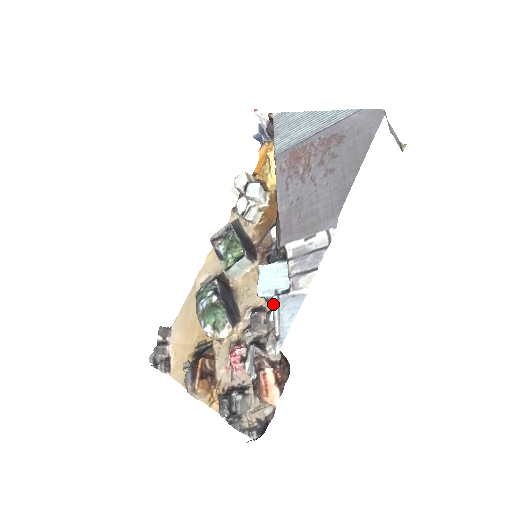
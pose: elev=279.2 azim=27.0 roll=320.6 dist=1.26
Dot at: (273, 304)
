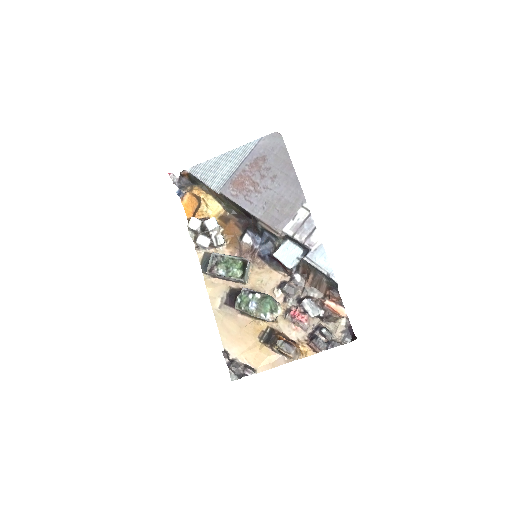
Dot at: (308, 262)
